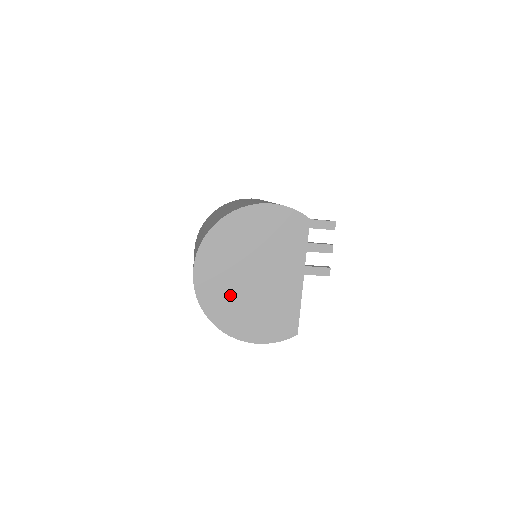
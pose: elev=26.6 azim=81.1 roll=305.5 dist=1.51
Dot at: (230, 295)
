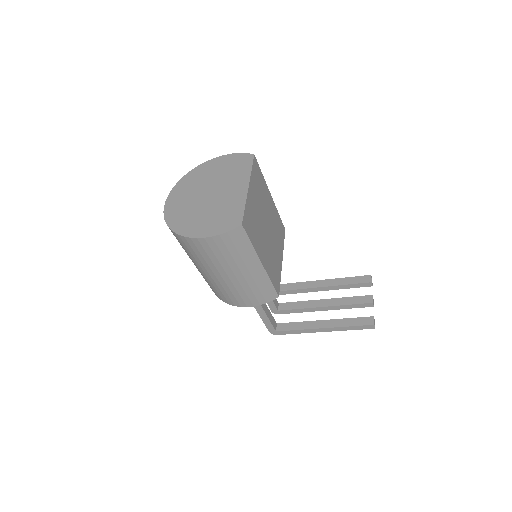
Dot at: (189, 210)
